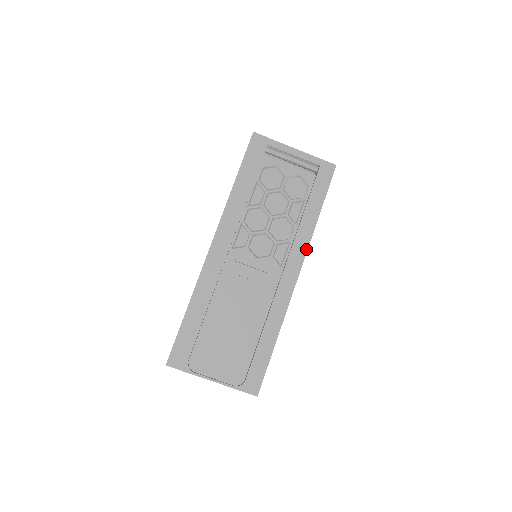
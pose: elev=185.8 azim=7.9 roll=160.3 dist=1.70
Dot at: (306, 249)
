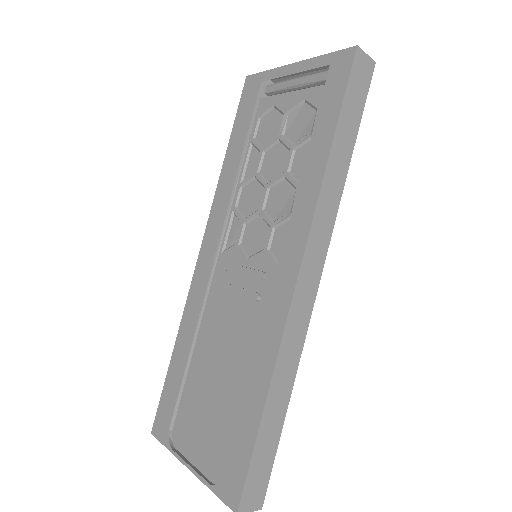
Dot at: (310, 220)
